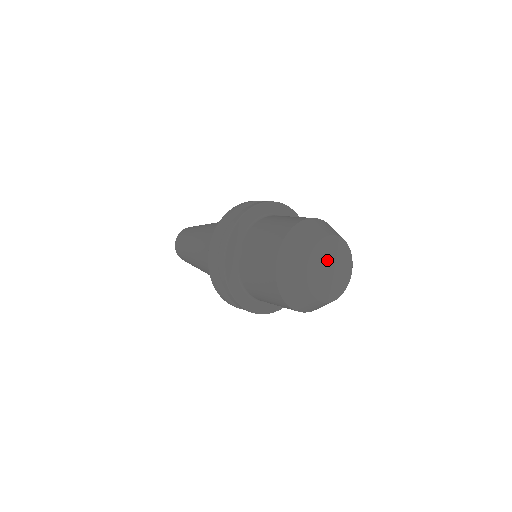
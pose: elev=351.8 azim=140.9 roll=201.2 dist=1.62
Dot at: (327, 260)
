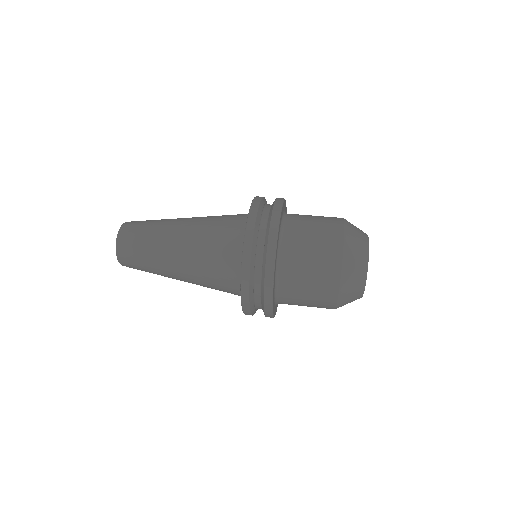
Dot at: occluded
